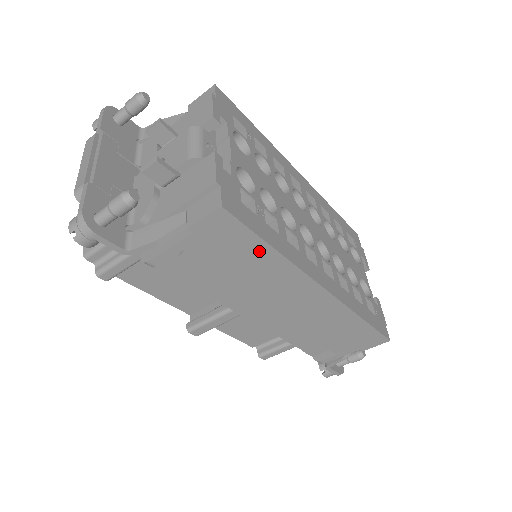
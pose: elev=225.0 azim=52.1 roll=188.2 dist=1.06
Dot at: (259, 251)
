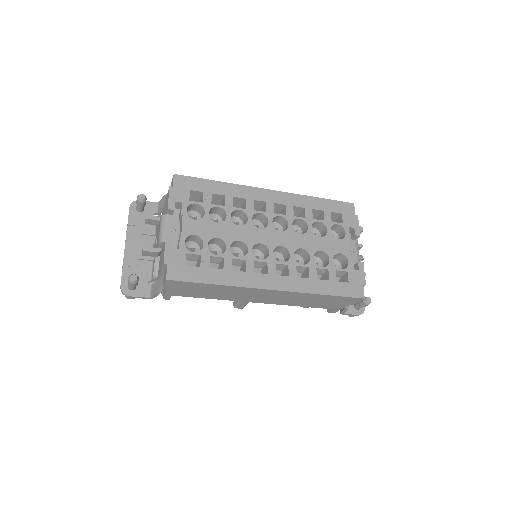
Dot at: (209, 286)
